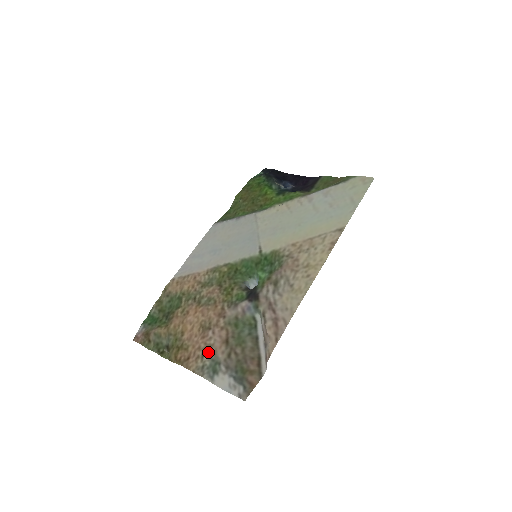
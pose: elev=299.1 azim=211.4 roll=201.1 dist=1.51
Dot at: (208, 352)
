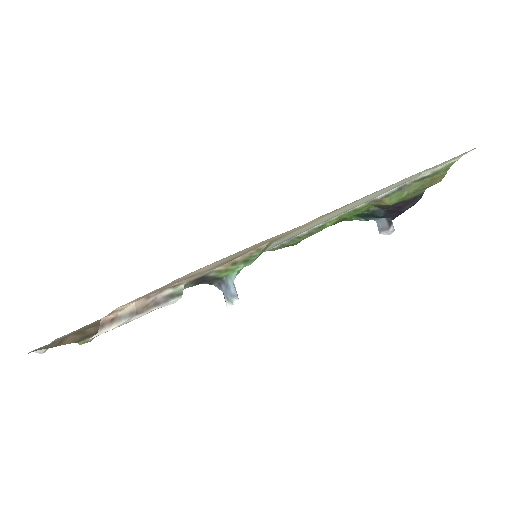
Dot at: occluded
